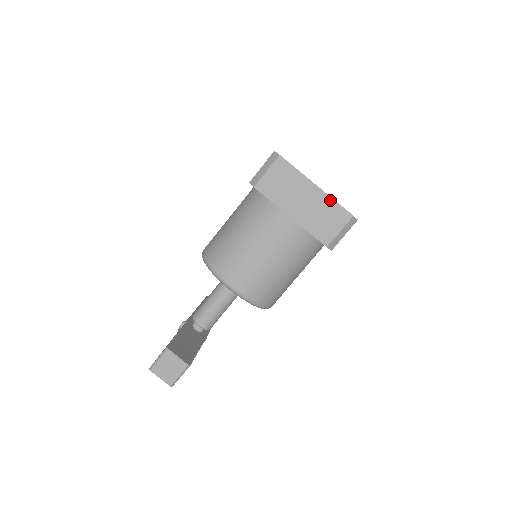
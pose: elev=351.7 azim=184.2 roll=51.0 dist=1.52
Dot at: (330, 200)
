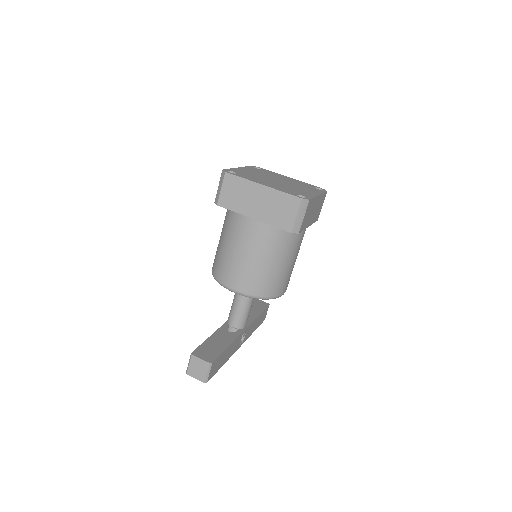
Dot at: (278, 193)
